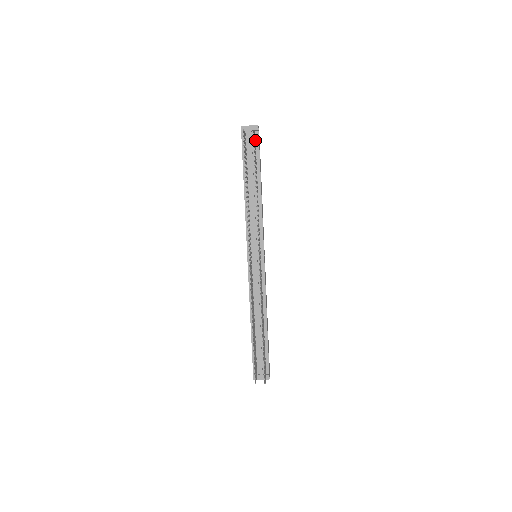
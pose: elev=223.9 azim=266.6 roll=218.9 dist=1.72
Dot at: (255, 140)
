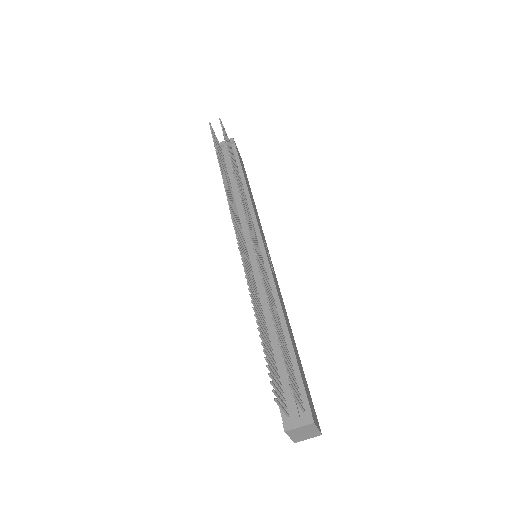
Dot at: (233, 152)
